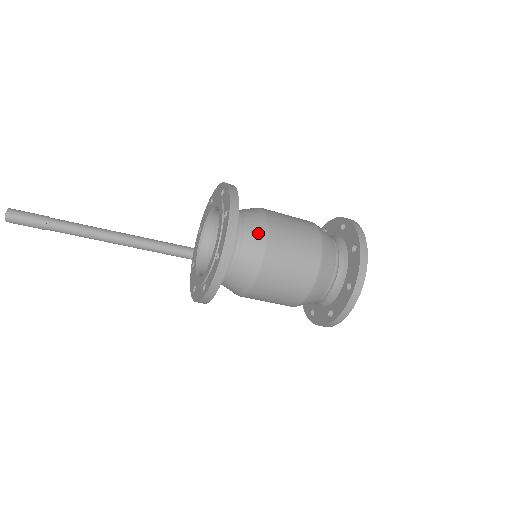
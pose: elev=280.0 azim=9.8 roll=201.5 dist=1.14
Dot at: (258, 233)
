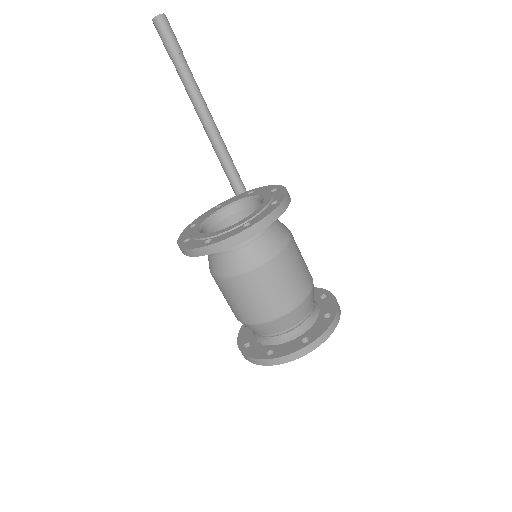
Dot at: (255, 258)
